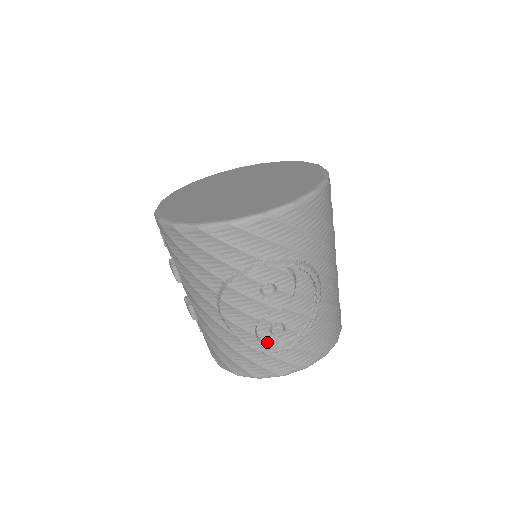
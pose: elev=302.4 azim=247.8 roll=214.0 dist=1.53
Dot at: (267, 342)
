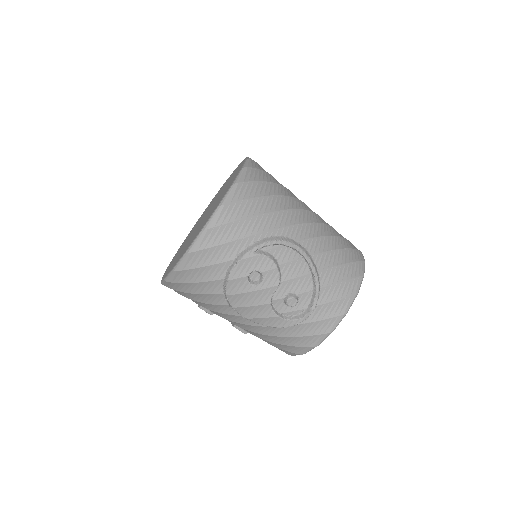
Dot at: (294, 315)
